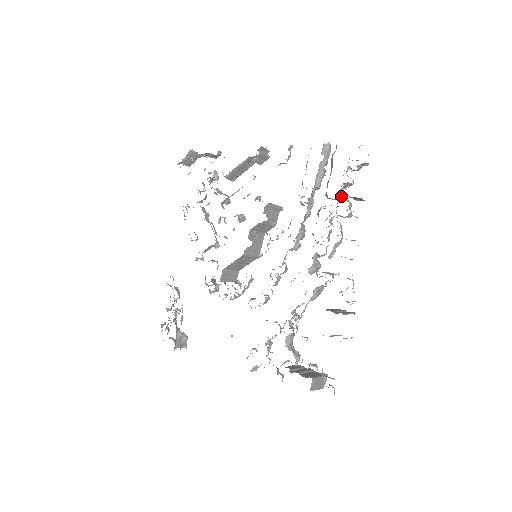
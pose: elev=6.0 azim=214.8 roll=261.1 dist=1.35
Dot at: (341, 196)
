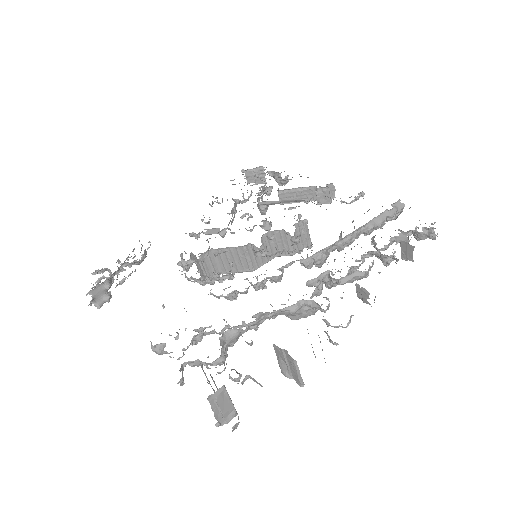
Dot at: (387, 248)
